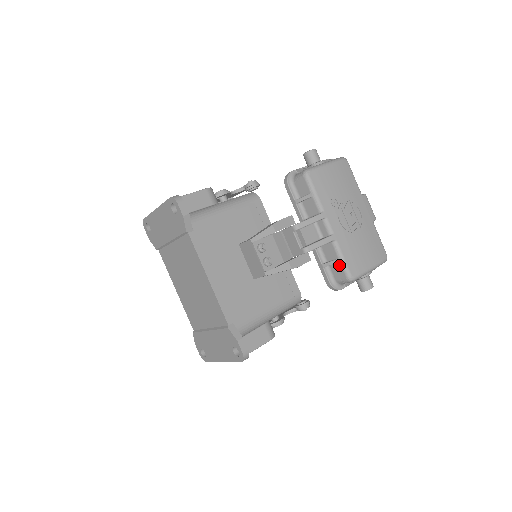
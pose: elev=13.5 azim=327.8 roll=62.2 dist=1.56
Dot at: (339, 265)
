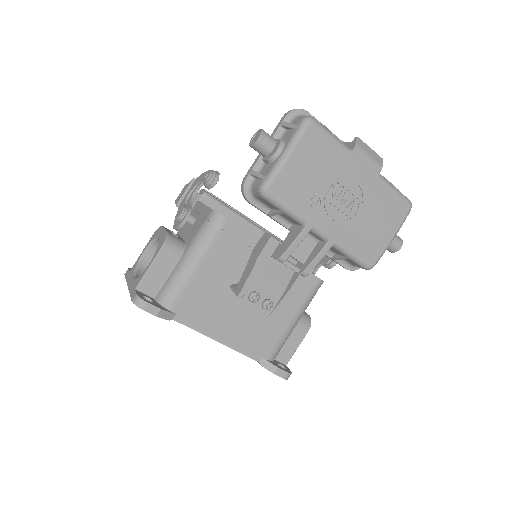
Dot at: (350, 260)
